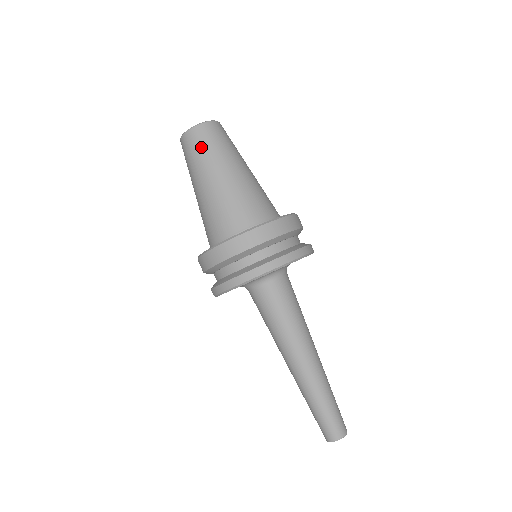
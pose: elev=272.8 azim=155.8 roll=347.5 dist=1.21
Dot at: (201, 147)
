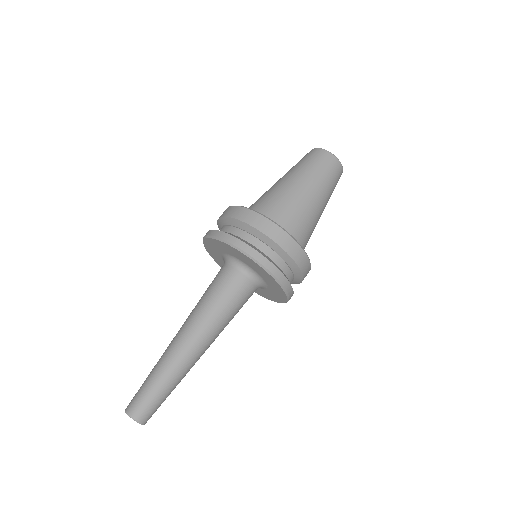
Dot at: (322, 166)
